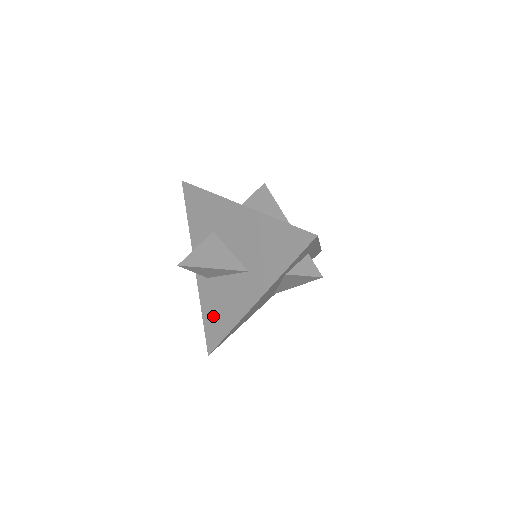
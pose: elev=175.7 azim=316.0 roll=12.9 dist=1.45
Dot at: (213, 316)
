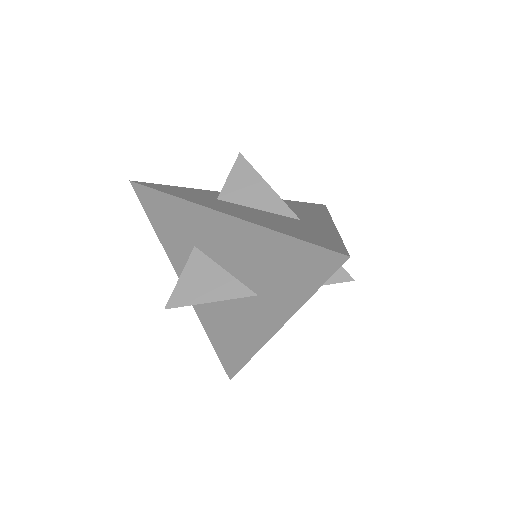
Dot at: (224, 341)
